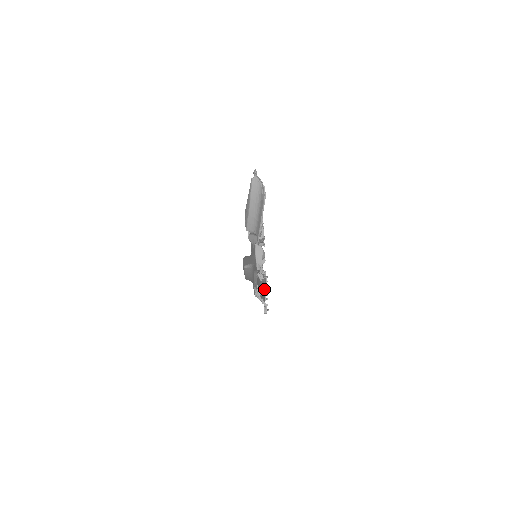
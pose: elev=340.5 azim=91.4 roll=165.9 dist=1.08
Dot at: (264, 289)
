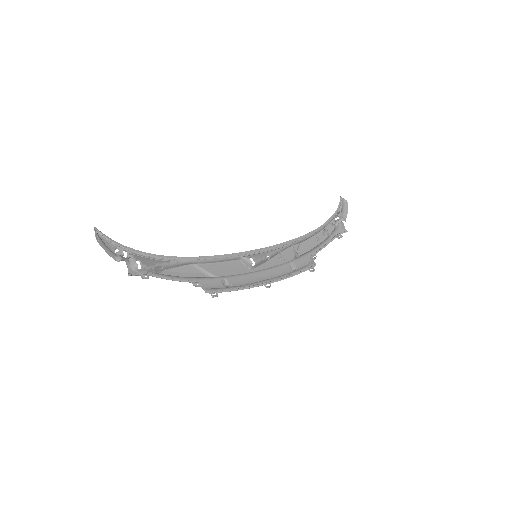
Dot at: (280, 278)
